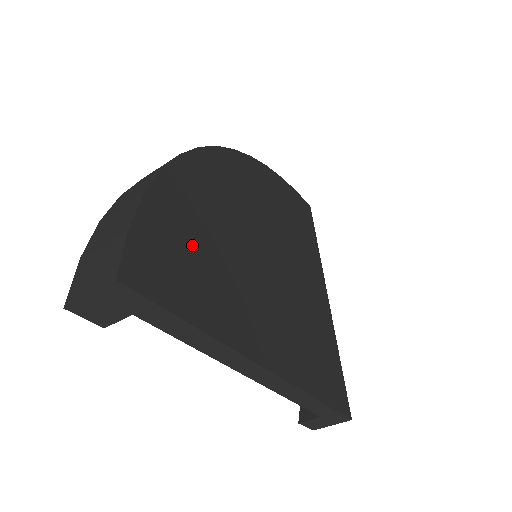
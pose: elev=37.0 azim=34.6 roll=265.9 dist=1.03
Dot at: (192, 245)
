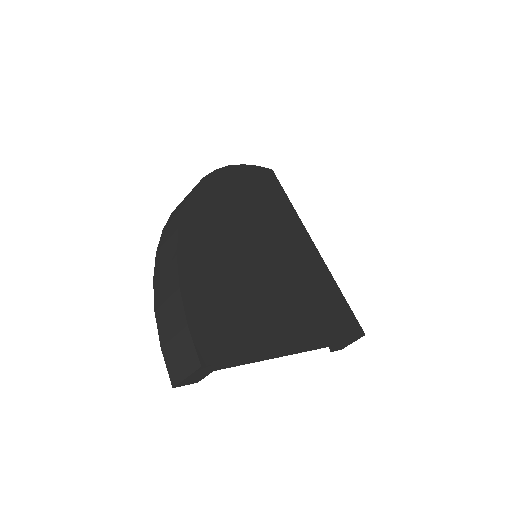
Dot at: (222, 298)
